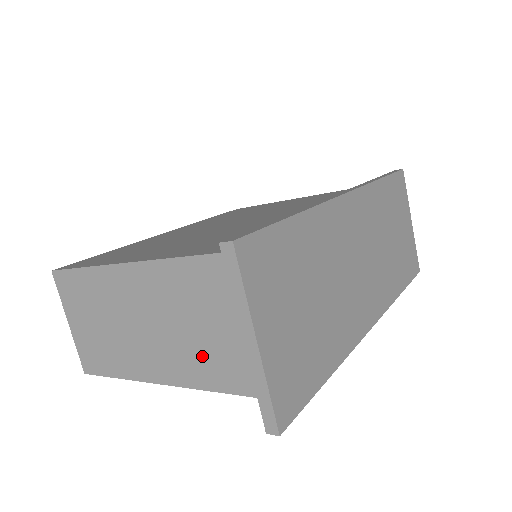
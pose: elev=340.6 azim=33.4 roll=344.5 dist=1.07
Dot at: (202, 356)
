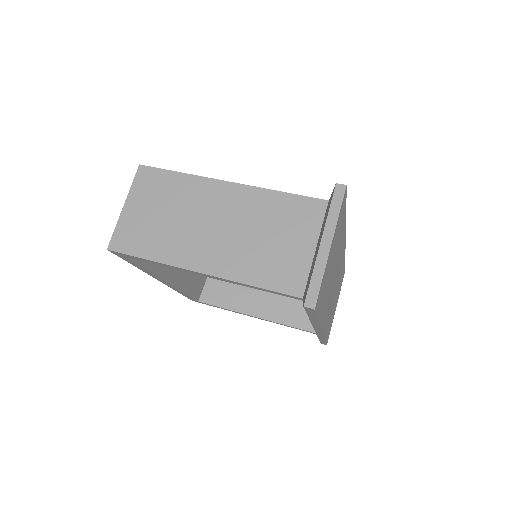
Dot at: (257, 258)
